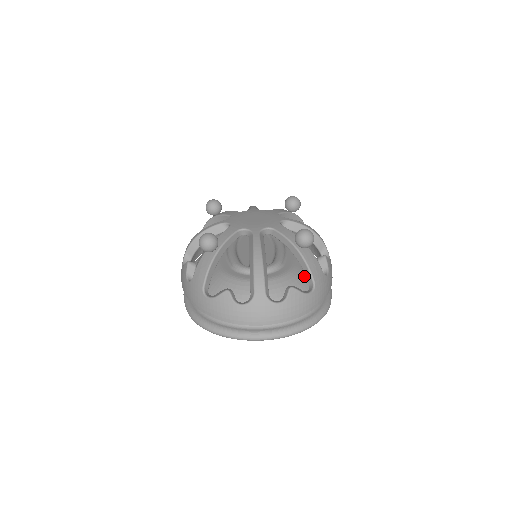
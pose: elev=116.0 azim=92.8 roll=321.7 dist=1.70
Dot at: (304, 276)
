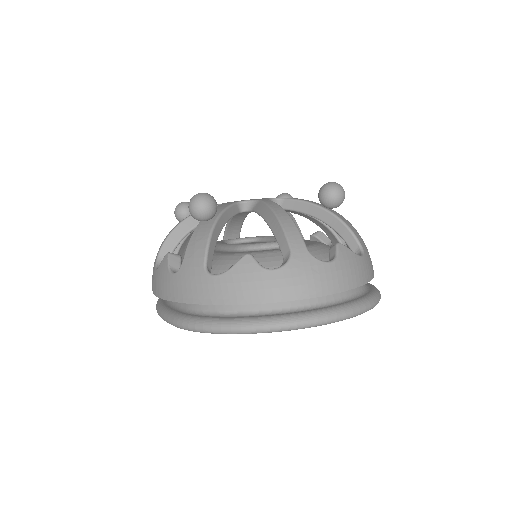
Dot at: occluded
